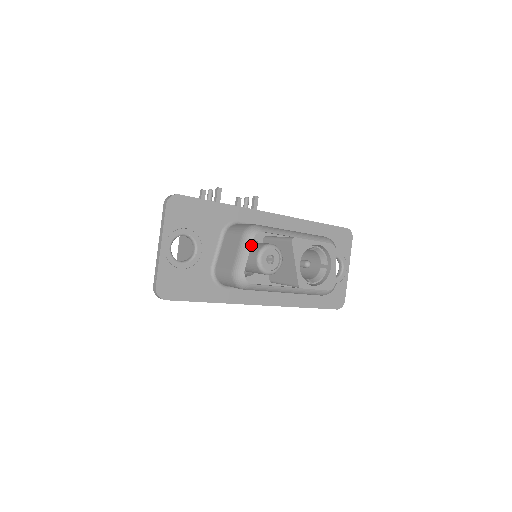
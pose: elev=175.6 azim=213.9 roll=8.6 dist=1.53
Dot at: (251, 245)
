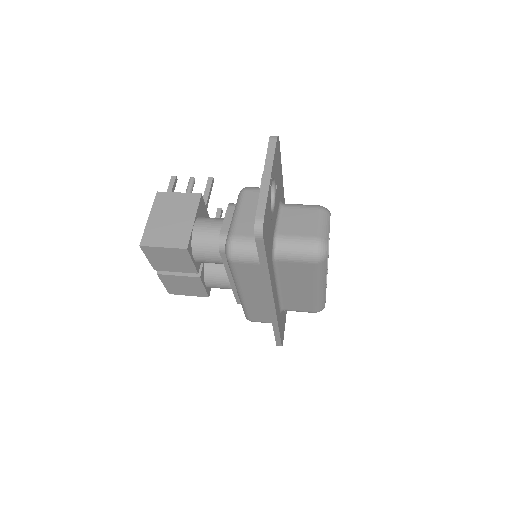
Dot at: occluded
